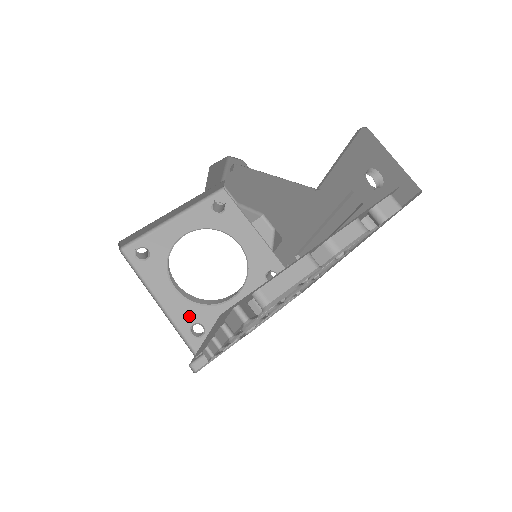
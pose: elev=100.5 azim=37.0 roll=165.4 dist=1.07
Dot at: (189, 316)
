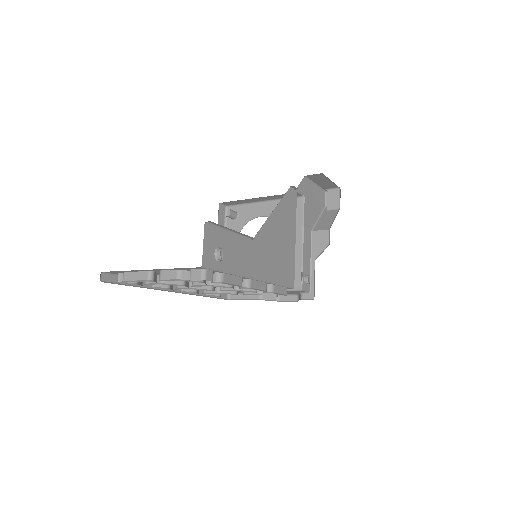
Dot at: occluded
